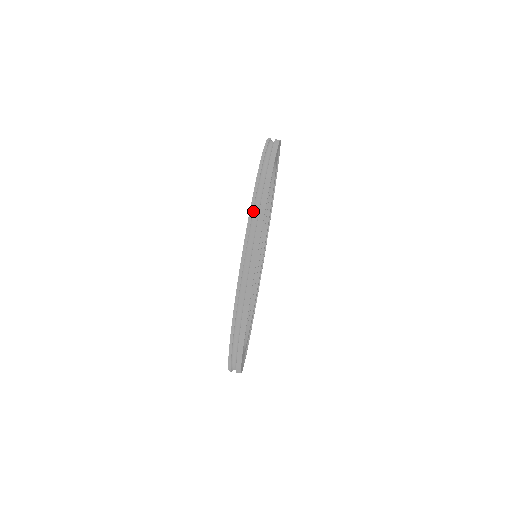
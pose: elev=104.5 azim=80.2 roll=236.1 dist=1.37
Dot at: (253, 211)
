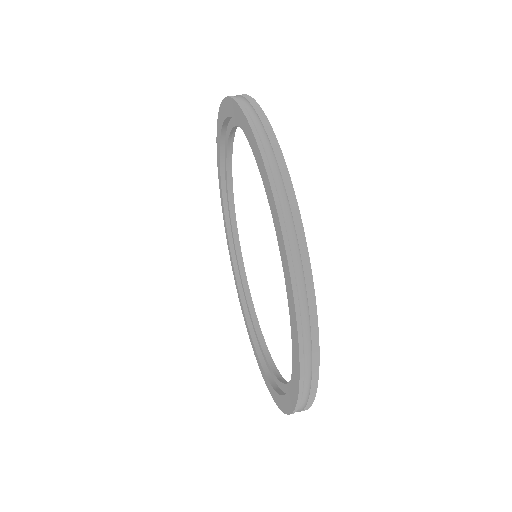
Dot at: (289, 247)
